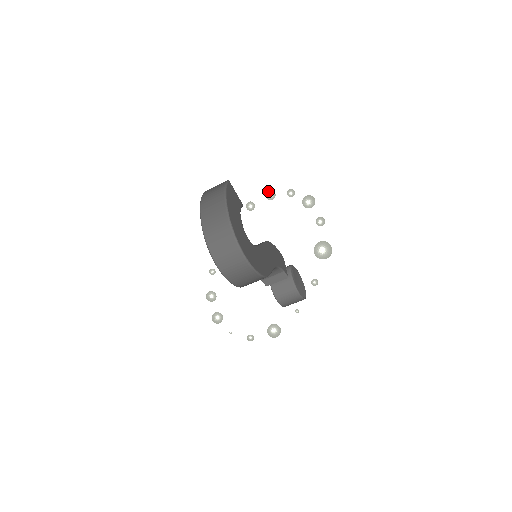
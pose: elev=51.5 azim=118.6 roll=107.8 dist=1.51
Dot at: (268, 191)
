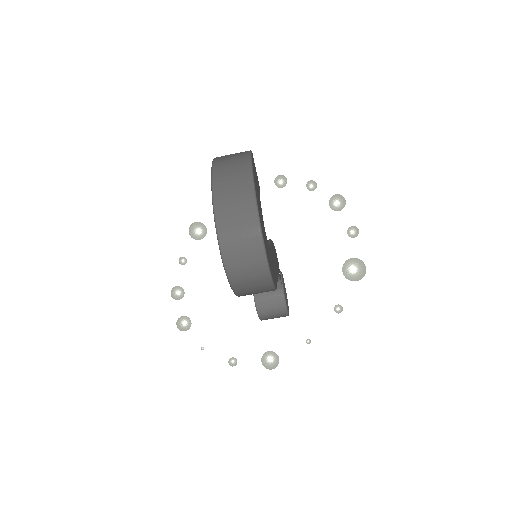
Dot at: (278, 176)
